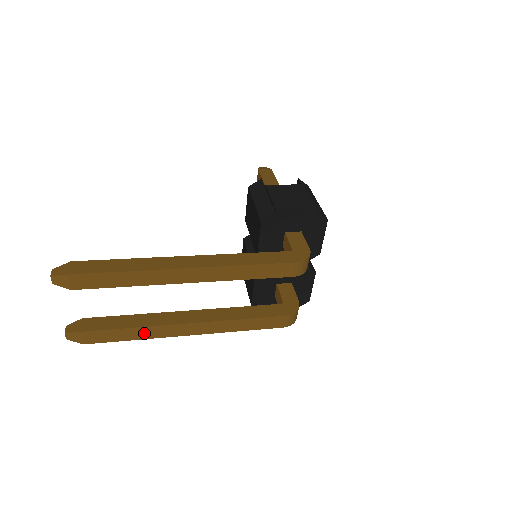
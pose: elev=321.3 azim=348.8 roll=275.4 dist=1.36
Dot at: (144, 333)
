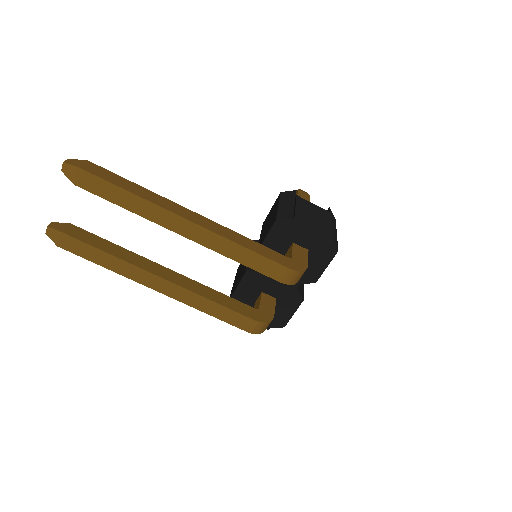
Dot at: (117, 265)
